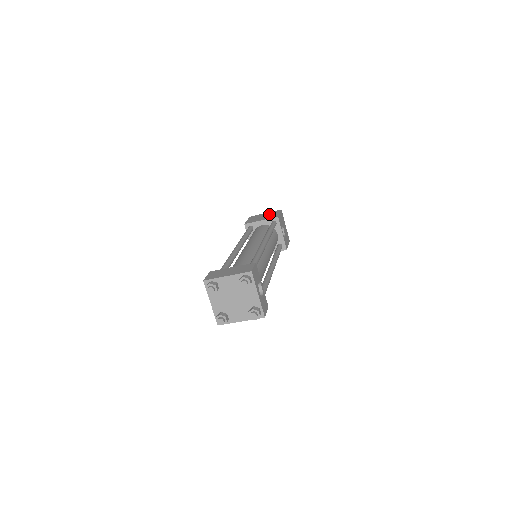
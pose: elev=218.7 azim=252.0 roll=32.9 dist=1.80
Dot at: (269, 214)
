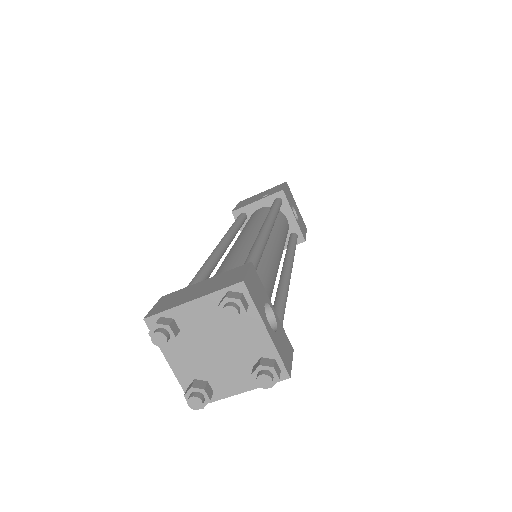
Dot at: (268, 191)
